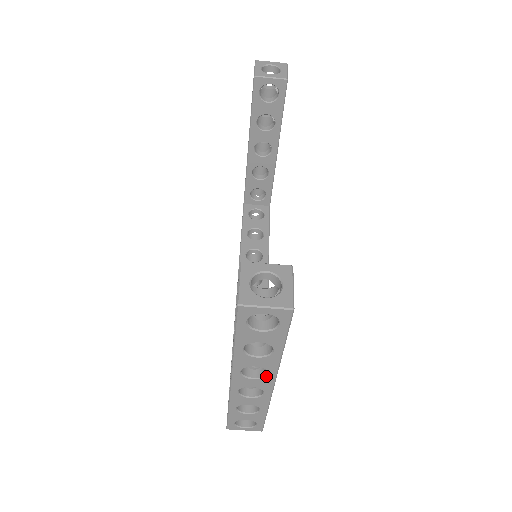
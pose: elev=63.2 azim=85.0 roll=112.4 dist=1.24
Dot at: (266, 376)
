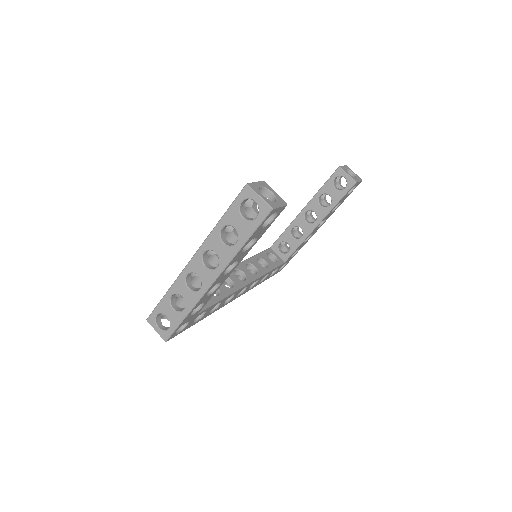
Dot at: (214, 269)
